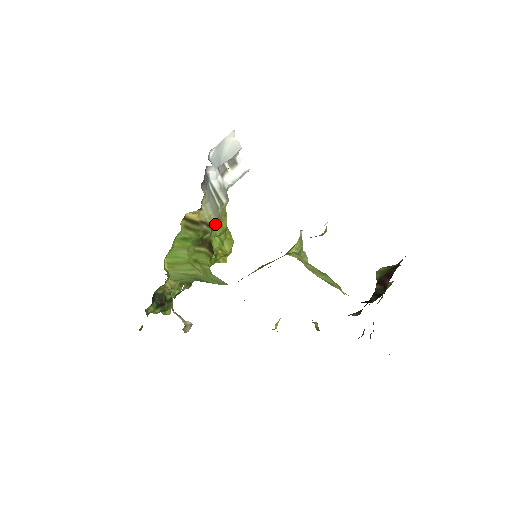
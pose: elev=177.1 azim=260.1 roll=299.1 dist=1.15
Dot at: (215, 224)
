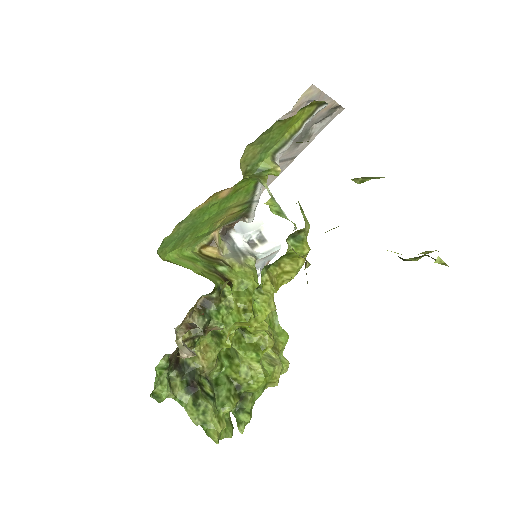
Dot at: (236, 269)
